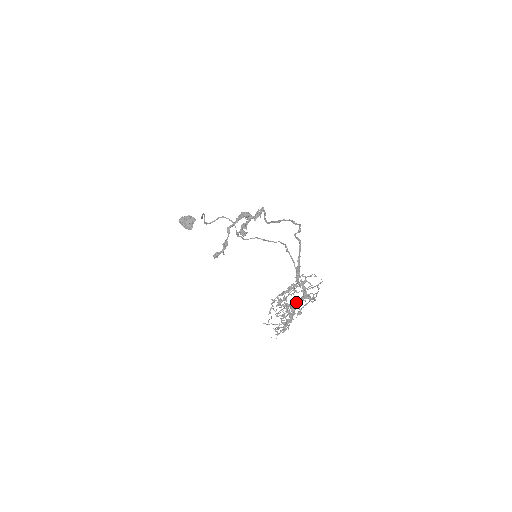
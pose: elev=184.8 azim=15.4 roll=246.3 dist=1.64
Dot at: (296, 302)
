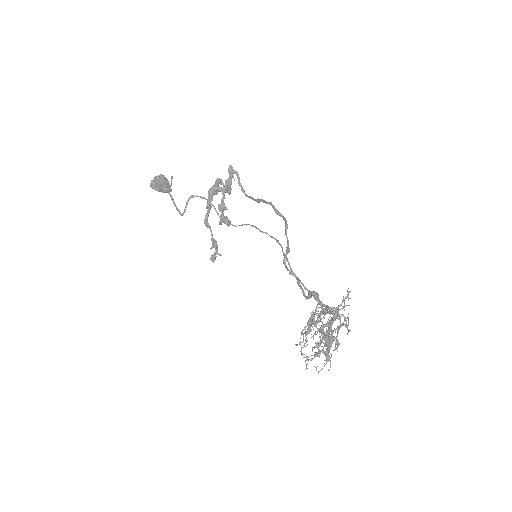
Dot at: (327, 336)
